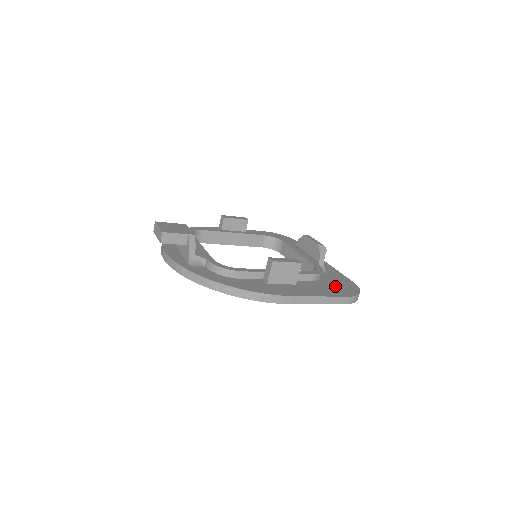
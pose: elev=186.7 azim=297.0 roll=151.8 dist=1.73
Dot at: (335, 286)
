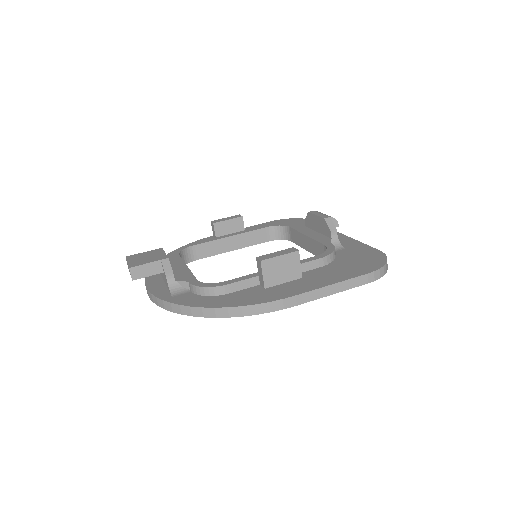
Dot at: (353, 263)
